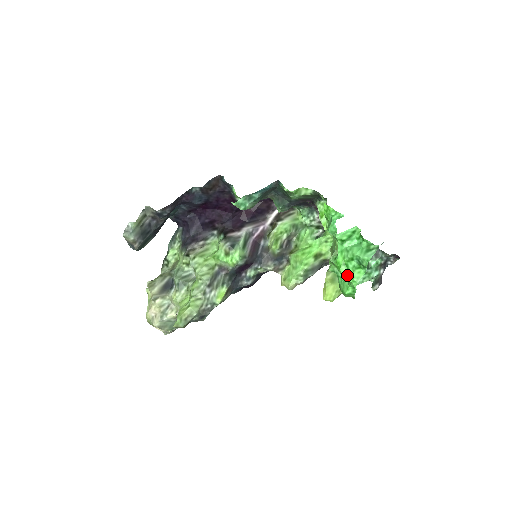
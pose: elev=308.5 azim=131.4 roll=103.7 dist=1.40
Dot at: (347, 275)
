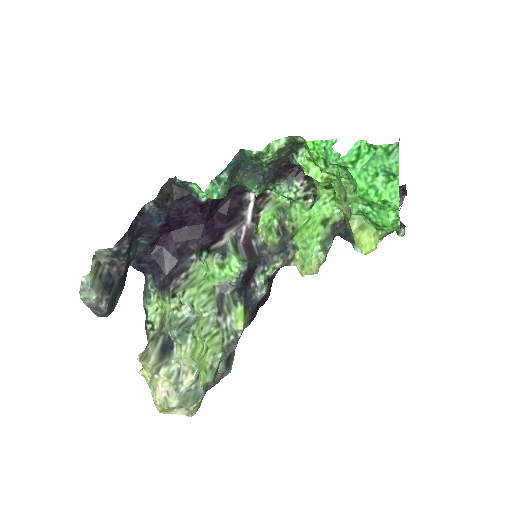
Dot at: (380, 197)
